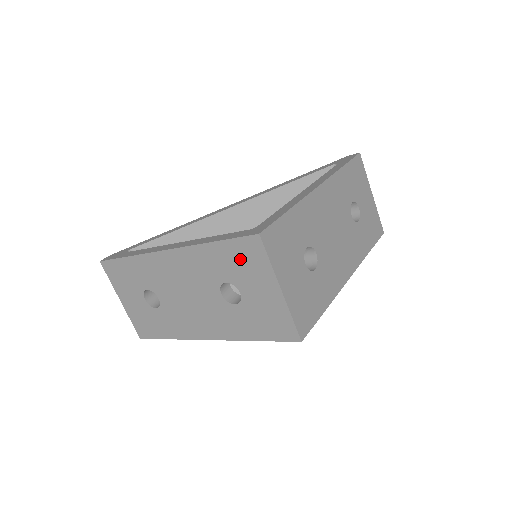
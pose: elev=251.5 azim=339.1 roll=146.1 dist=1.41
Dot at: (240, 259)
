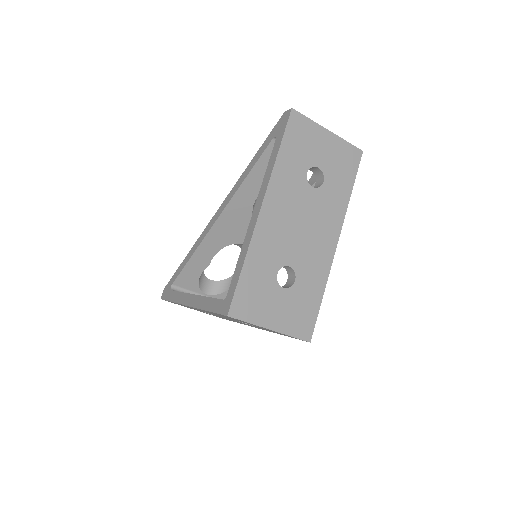
Dot at: occluded
